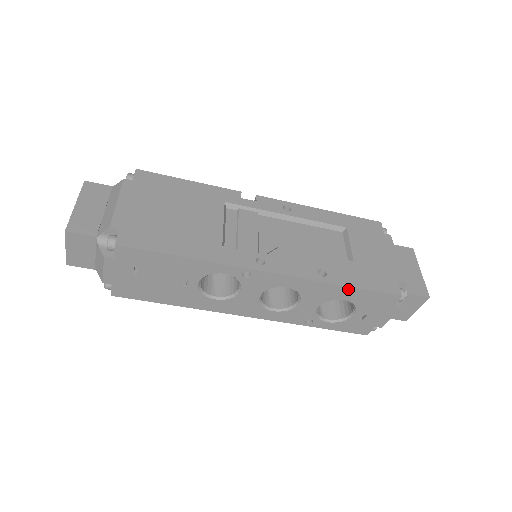
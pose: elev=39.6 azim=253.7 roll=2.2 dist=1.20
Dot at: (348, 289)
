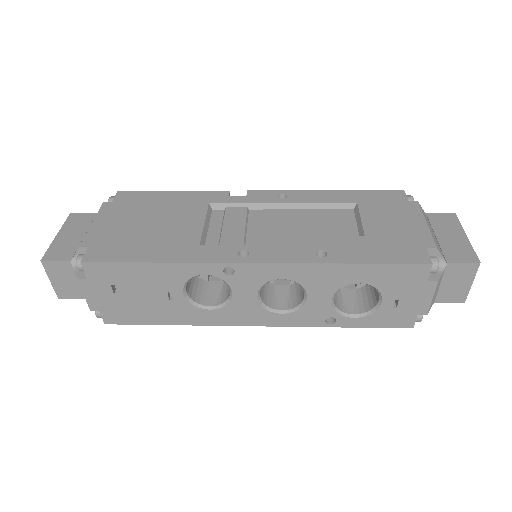
Dot at: (357, 267)
